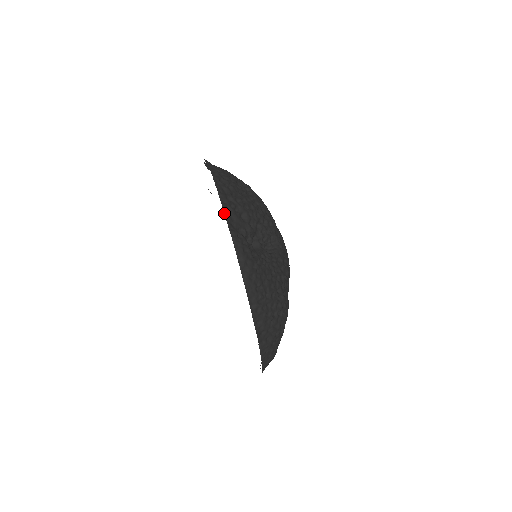
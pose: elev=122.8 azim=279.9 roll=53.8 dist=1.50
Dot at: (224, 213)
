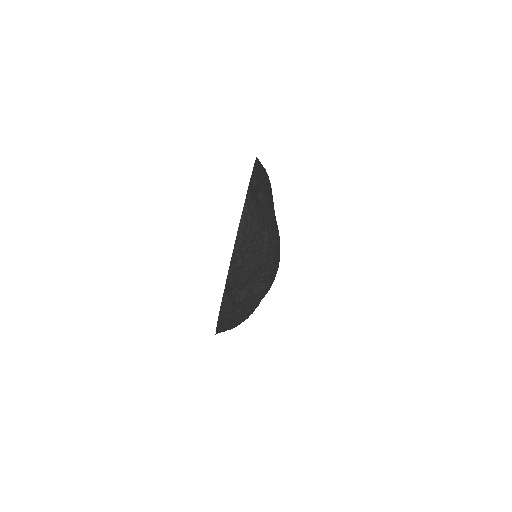
Dot at: (225, 285)
